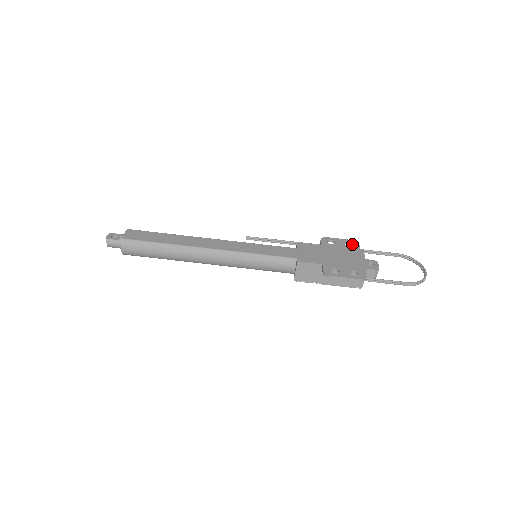
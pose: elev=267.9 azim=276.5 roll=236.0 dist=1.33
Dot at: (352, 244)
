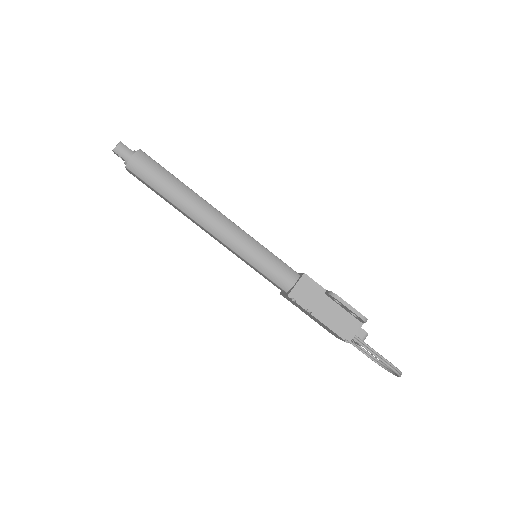
Dot at: occluded
